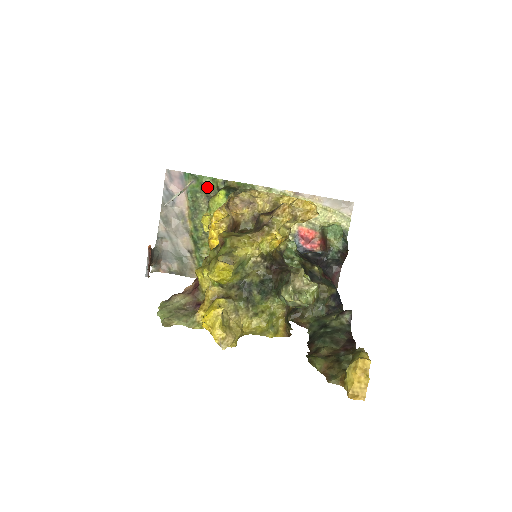
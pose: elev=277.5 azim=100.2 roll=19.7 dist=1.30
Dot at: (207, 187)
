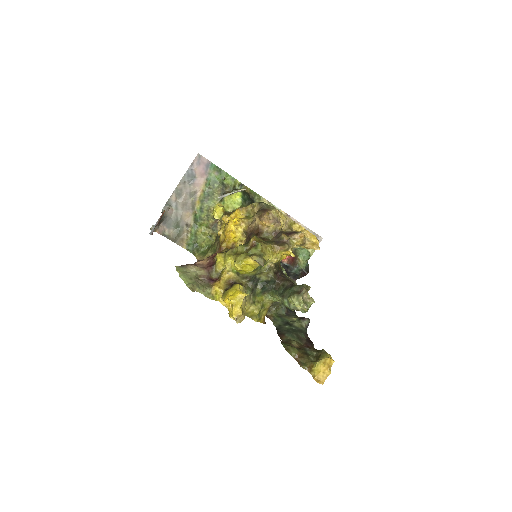
Dot at: (226, 182)
